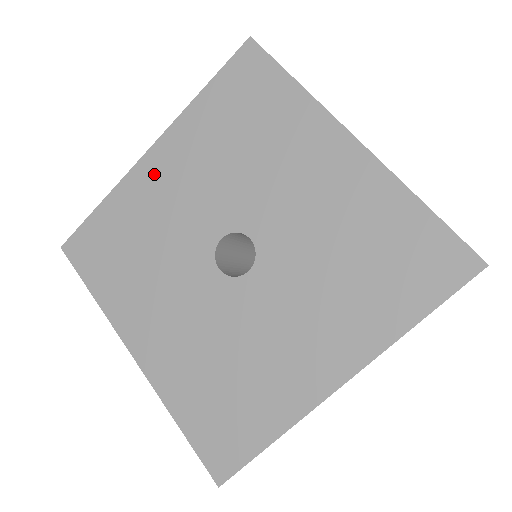
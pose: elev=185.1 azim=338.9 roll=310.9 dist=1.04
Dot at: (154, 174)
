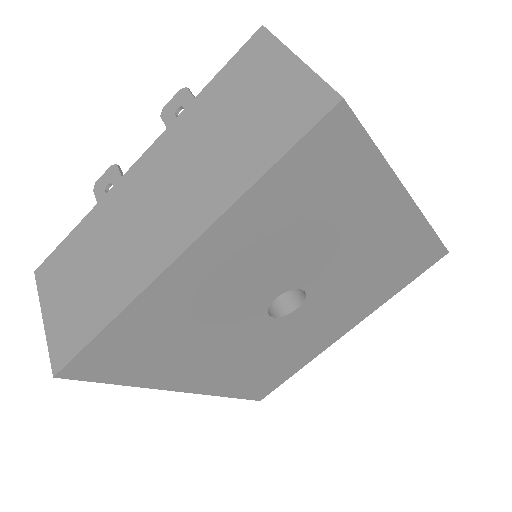
Dot at: (193, 276)
